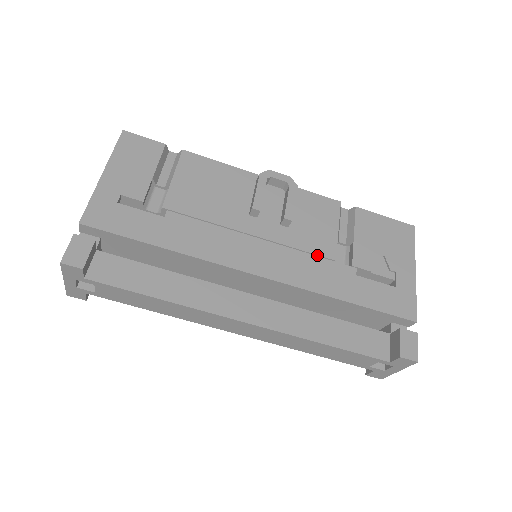
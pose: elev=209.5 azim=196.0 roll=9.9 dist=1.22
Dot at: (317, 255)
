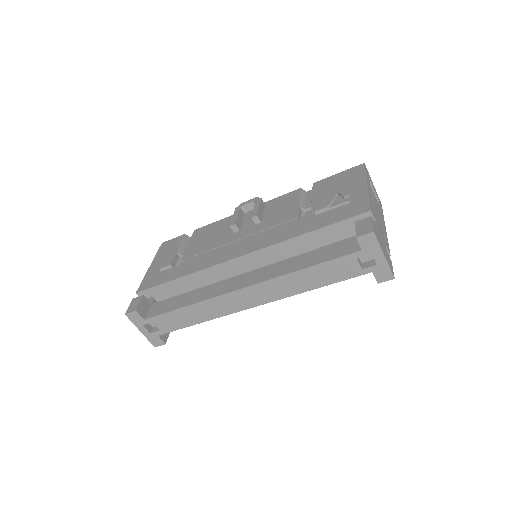
Dot at: (283, 223)
